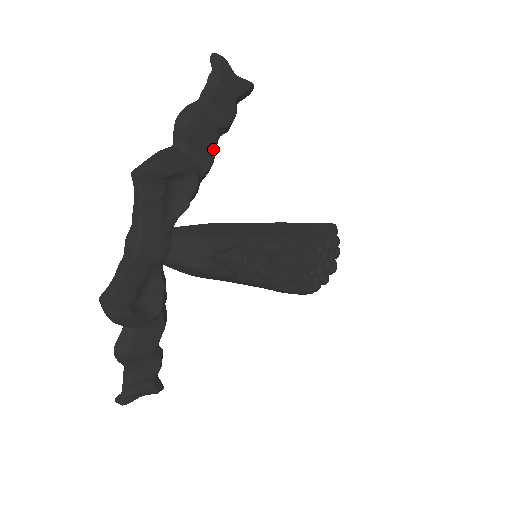
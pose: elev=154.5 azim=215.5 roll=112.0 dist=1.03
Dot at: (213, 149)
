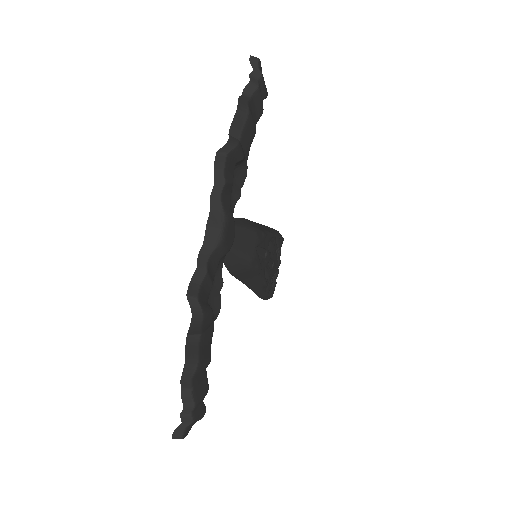
Dot at: (251, 143)
